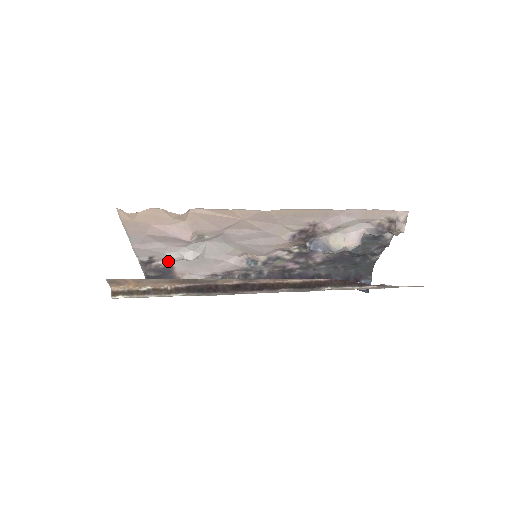
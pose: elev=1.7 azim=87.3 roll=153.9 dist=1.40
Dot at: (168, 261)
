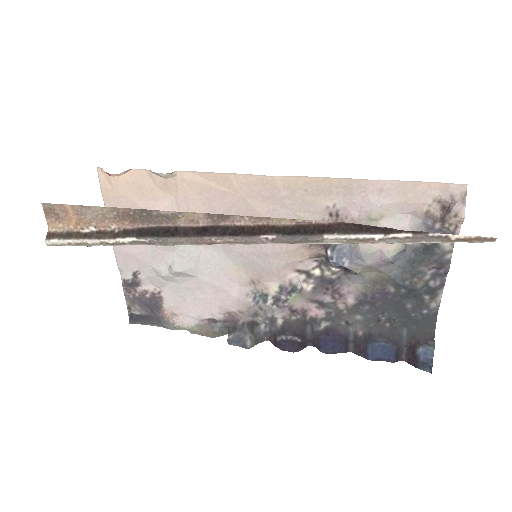
Dot at: (157, 288)
